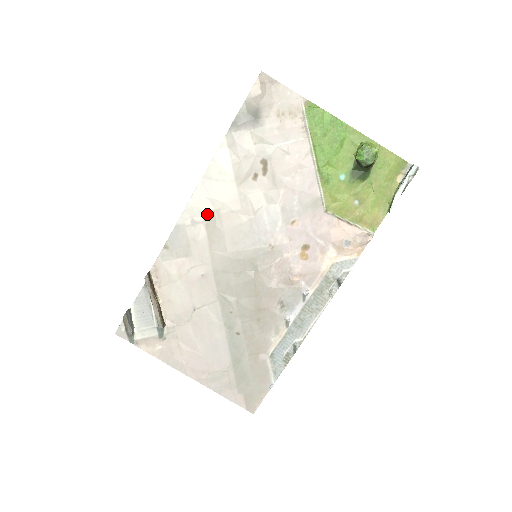
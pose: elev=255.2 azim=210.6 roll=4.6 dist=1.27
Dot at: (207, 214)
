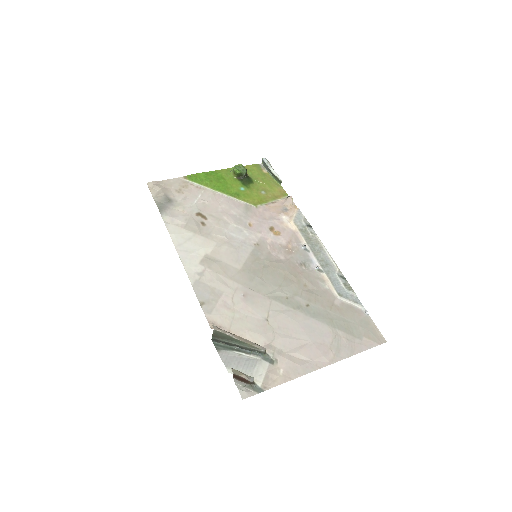
Dot at: (202, 263)
